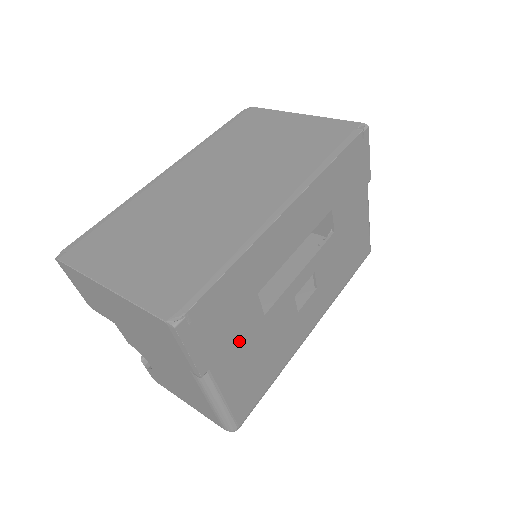
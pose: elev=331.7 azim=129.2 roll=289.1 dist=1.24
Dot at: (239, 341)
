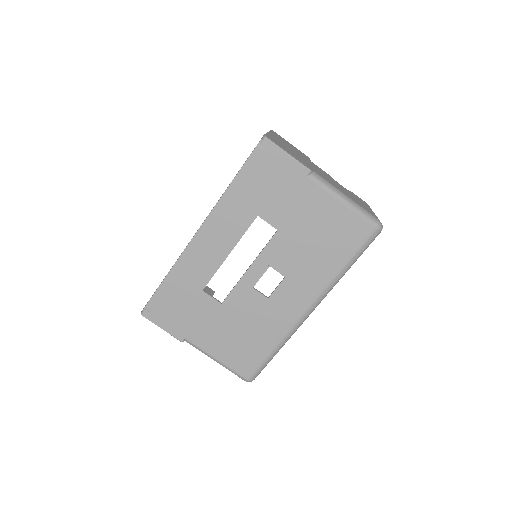
Dot at: (204, 321)
